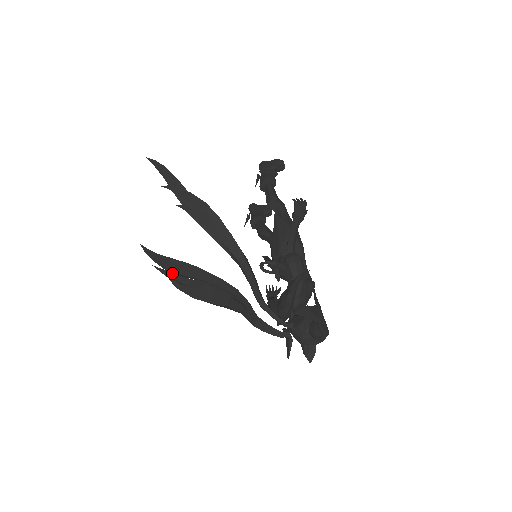
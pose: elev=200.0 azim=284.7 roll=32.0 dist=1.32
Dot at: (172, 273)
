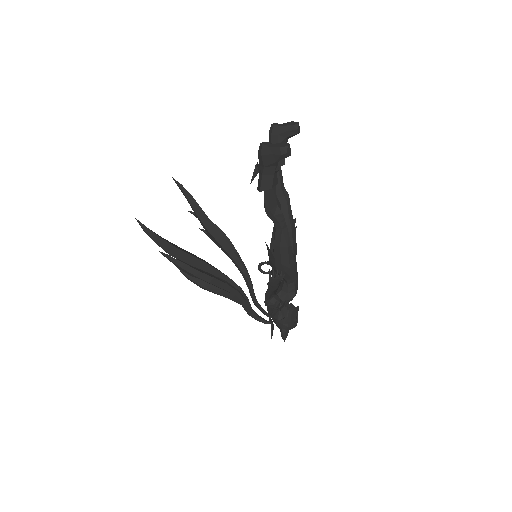
Dot at: occluded
